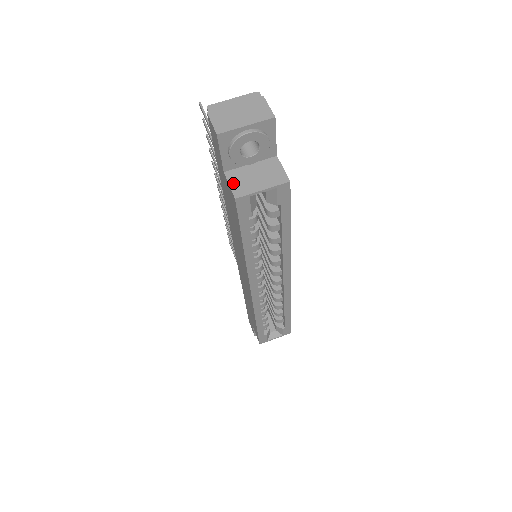
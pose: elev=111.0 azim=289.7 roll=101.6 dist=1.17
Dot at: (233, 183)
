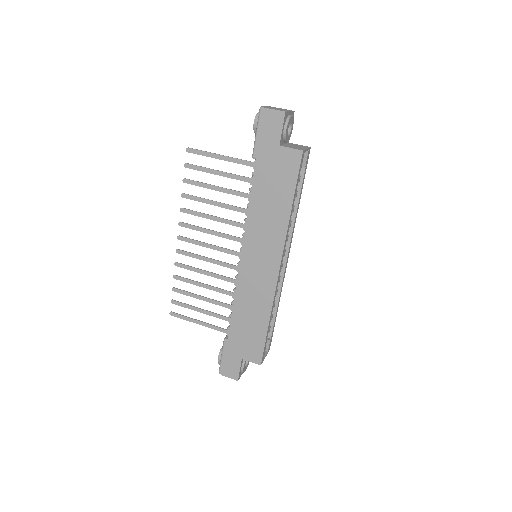
Dot at: (291, 147)
